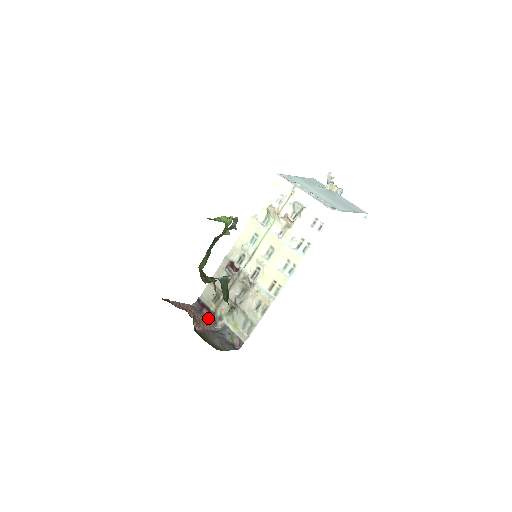
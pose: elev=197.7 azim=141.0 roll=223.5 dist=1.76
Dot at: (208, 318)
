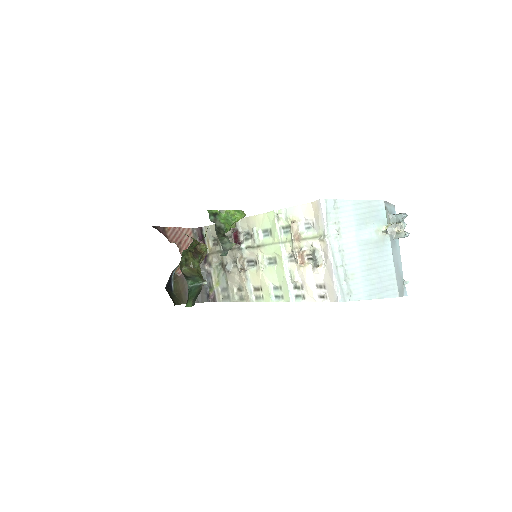
Dot at: occluded
